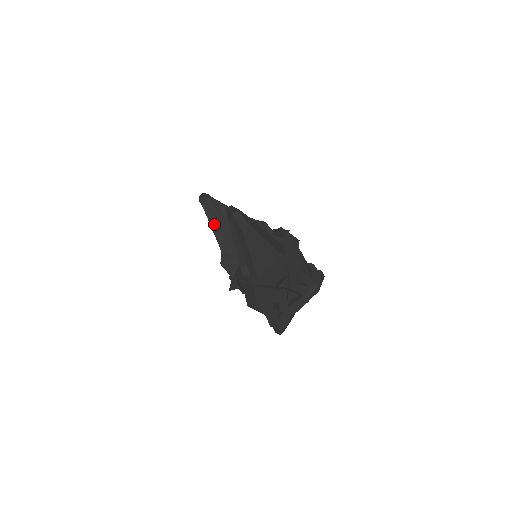
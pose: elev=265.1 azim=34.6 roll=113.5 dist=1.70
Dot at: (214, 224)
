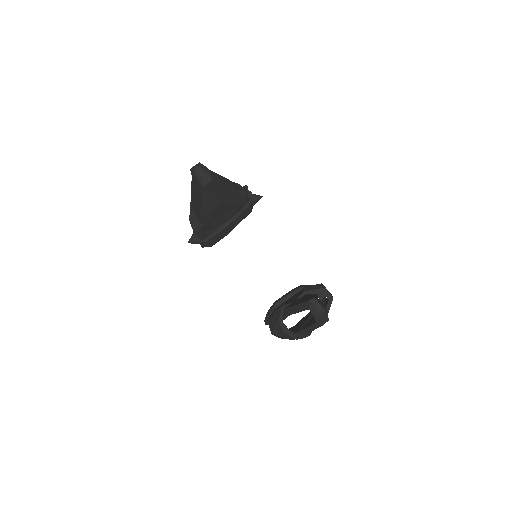
Dot at: (207, 204)
